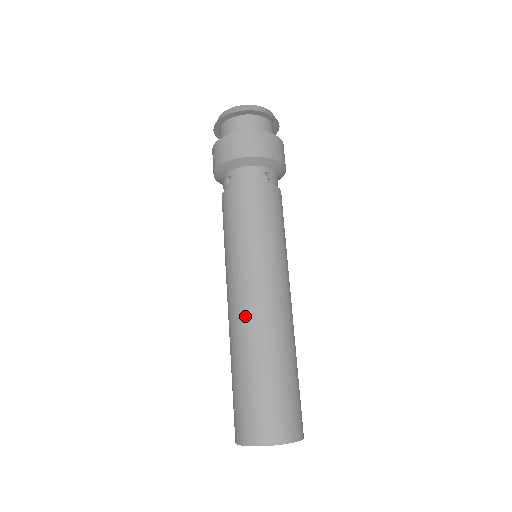
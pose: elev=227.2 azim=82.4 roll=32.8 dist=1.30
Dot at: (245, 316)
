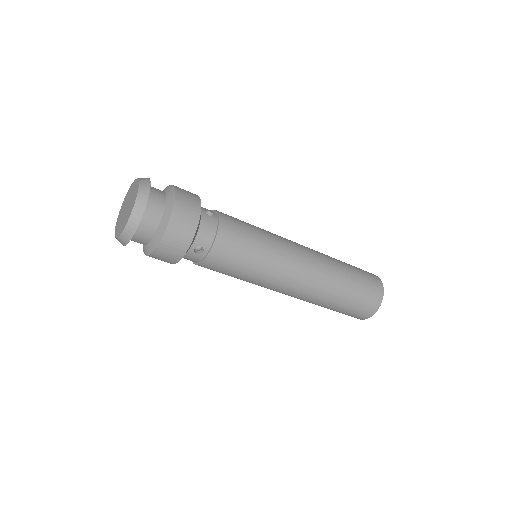
Dot at: occluded
